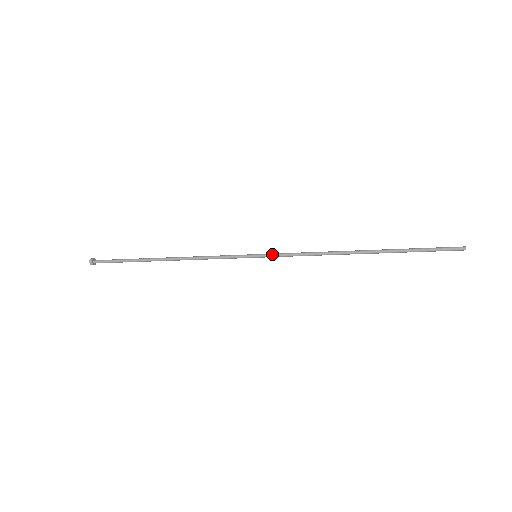
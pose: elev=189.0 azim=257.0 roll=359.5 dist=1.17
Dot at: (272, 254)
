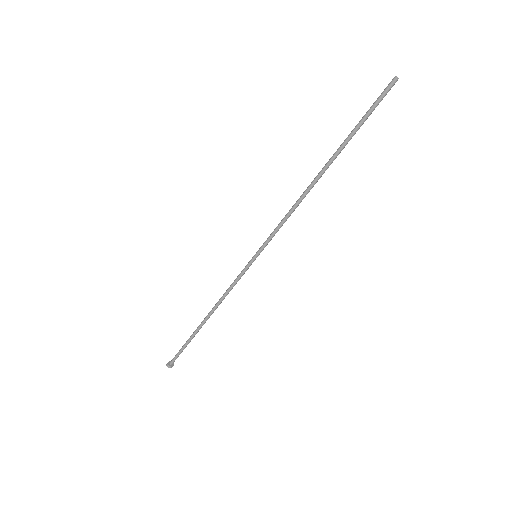
Dot at: (265, 242)
